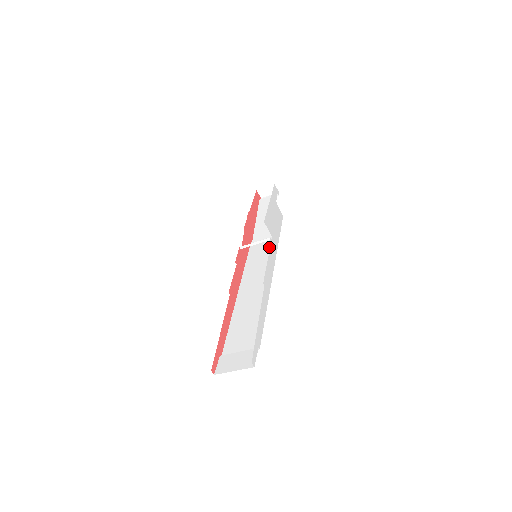
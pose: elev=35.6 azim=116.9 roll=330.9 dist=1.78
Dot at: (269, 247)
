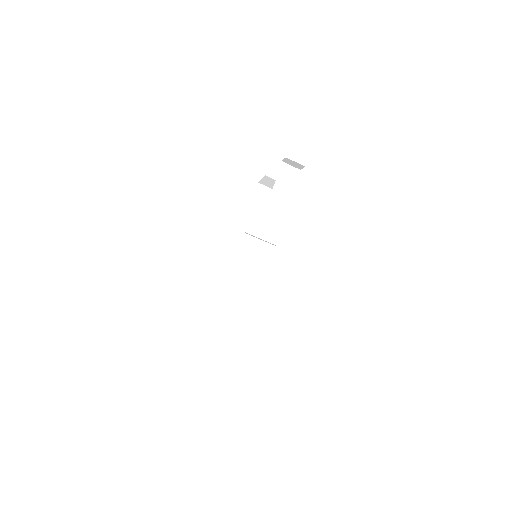
Dot at: occluded
